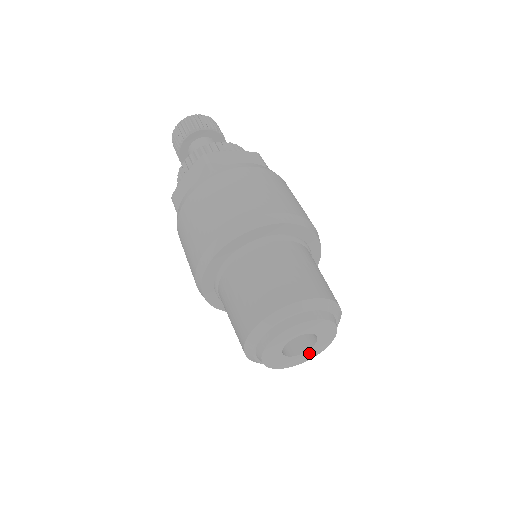
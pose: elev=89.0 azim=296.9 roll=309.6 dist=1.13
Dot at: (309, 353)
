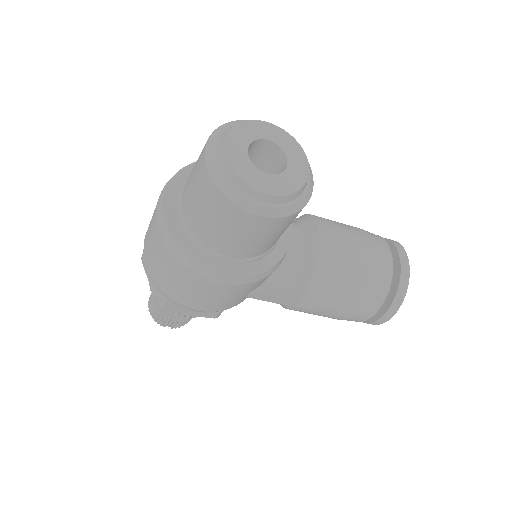
Dot at: (295, 161)
